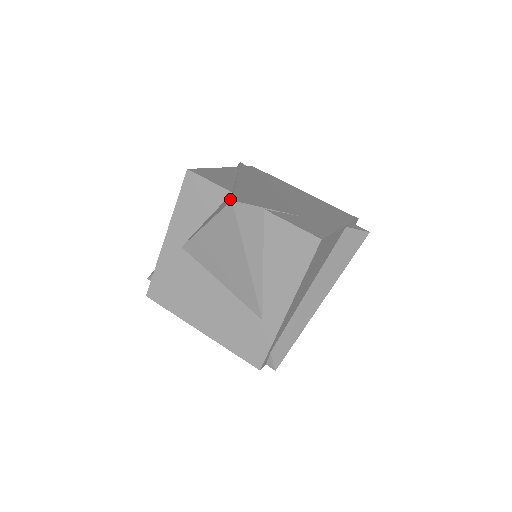
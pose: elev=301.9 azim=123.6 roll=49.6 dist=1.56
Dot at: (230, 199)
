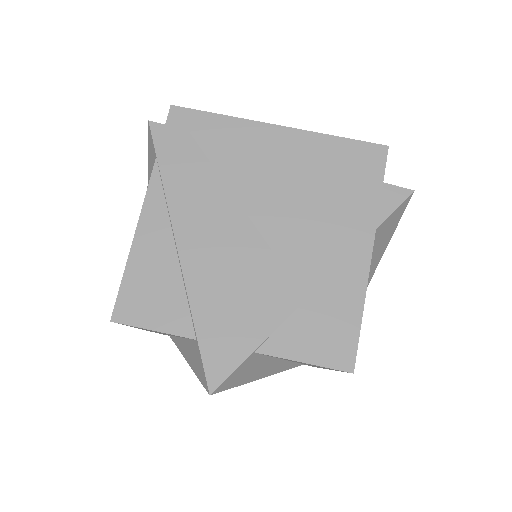
Dot at: (204, 378)
